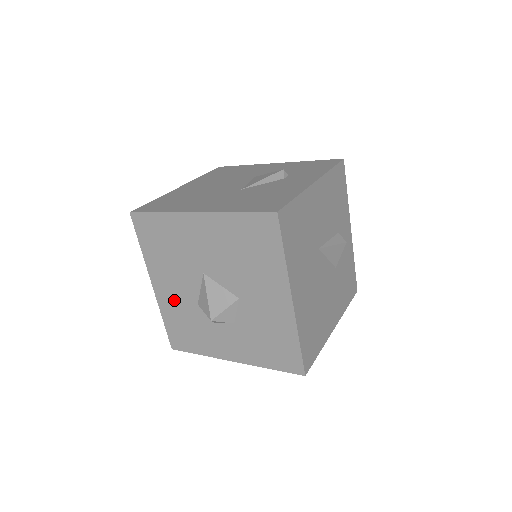
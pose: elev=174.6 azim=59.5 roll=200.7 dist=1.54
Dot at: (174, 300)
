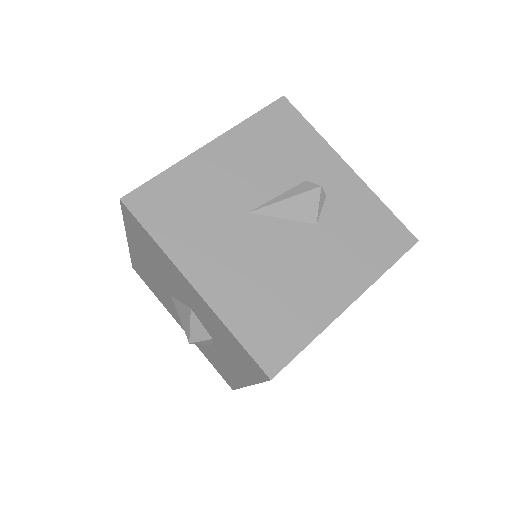
Dot at: occluded
